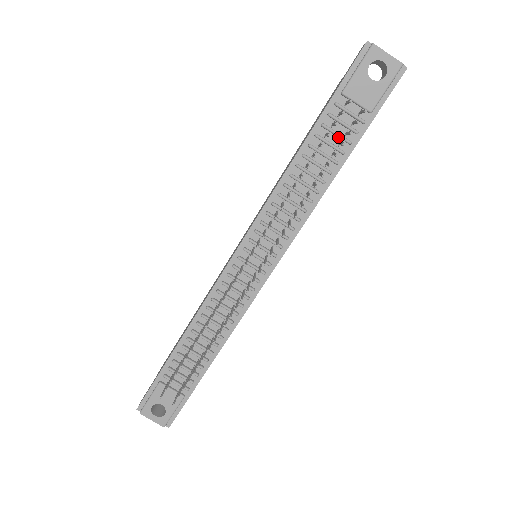
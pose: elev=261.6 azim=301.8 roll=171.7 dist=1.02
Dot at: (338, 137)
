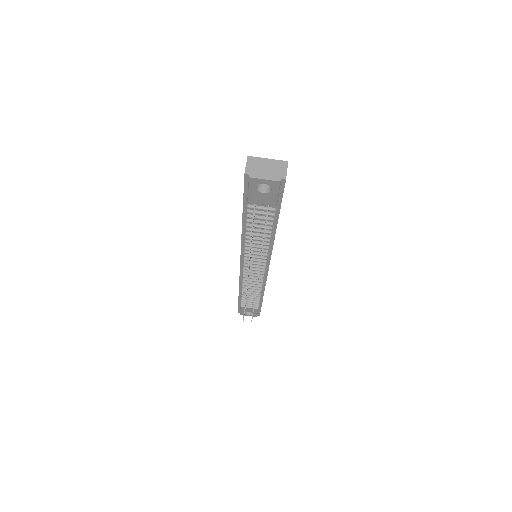
Dot at: (263, 218)
